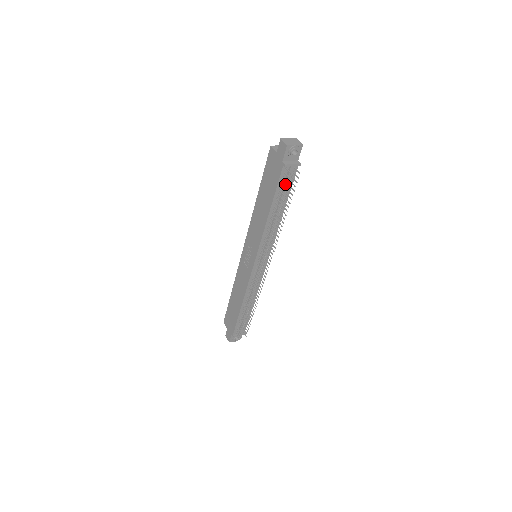
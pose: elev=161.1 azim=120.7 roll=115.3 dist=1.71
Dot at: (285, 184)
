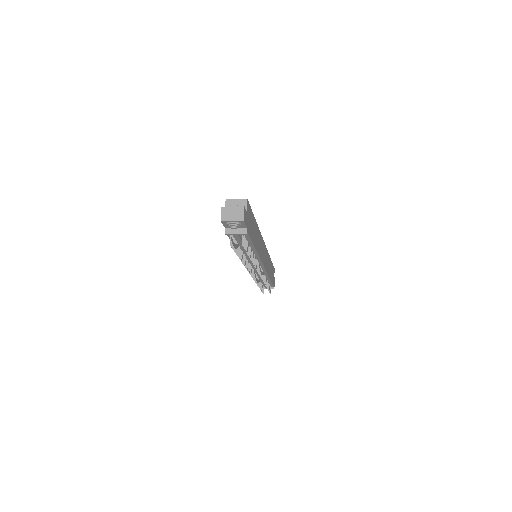
Dot at: (238, 241)
